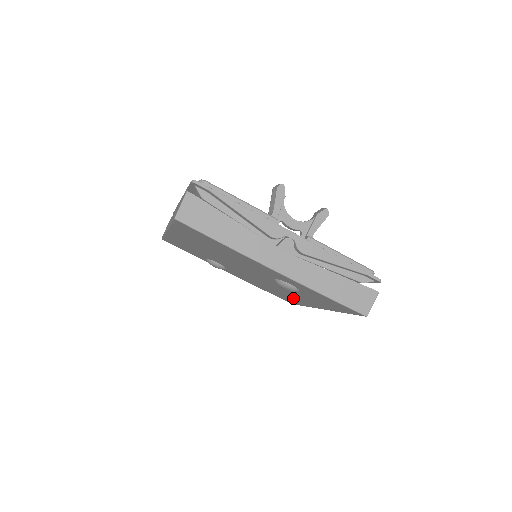
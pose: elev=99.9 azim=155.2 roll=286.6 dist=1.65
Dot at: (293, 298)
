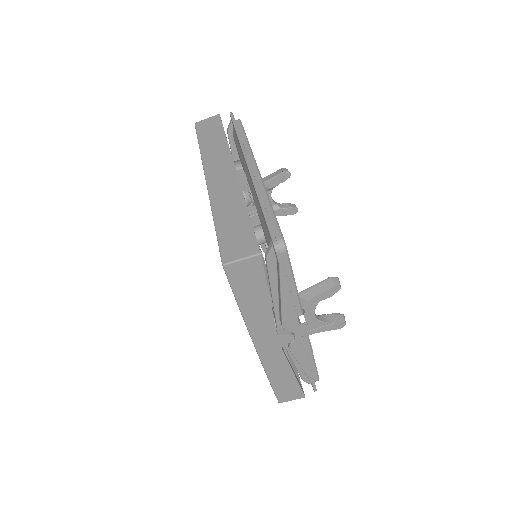
Dot at: occluded
